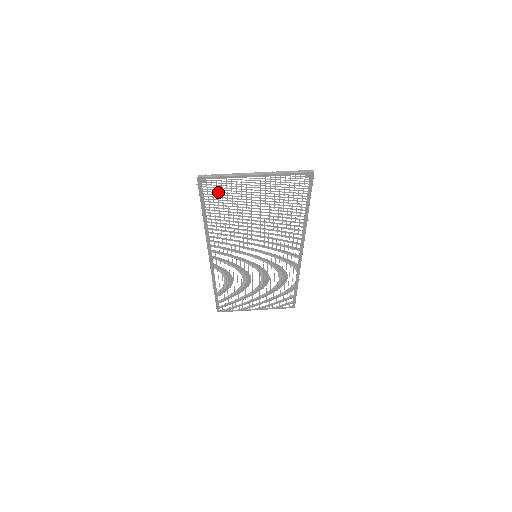
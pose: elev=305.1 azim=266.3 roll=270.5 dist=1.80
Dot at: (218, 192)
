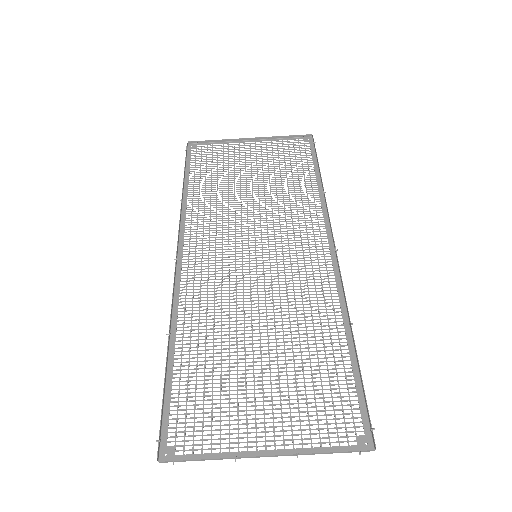
Dot at: occluded
